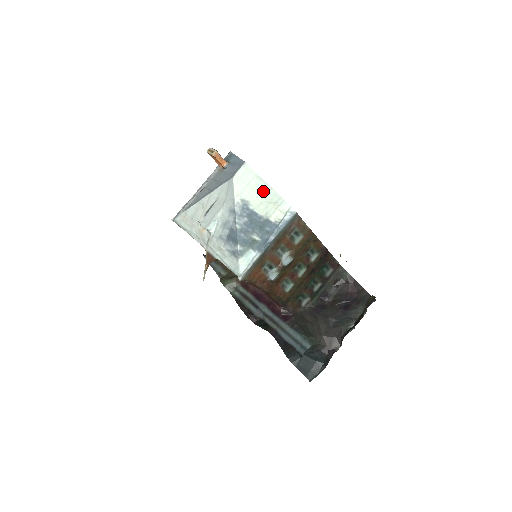
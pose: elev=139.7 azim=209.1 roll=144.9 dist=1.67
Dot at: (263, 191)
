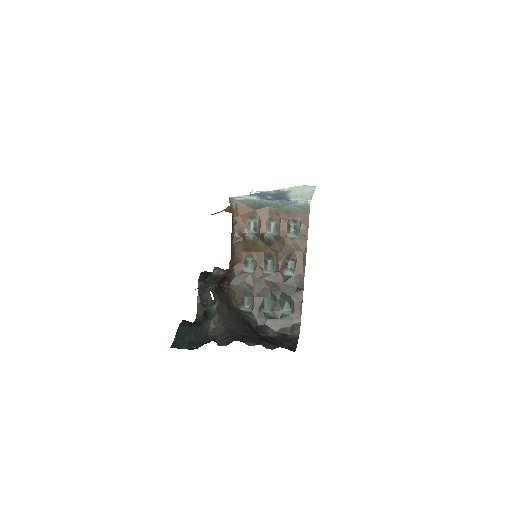
Dot at: (306, 194)
